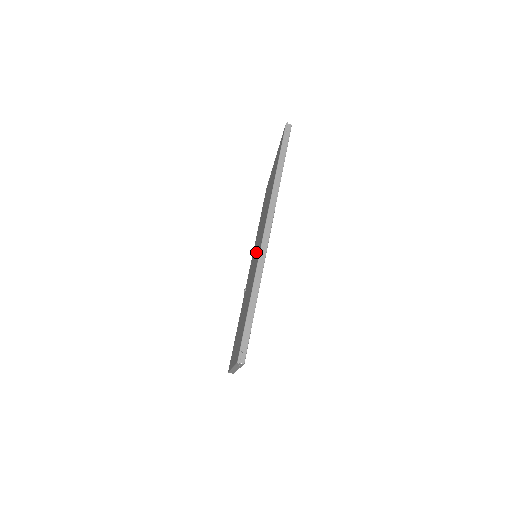
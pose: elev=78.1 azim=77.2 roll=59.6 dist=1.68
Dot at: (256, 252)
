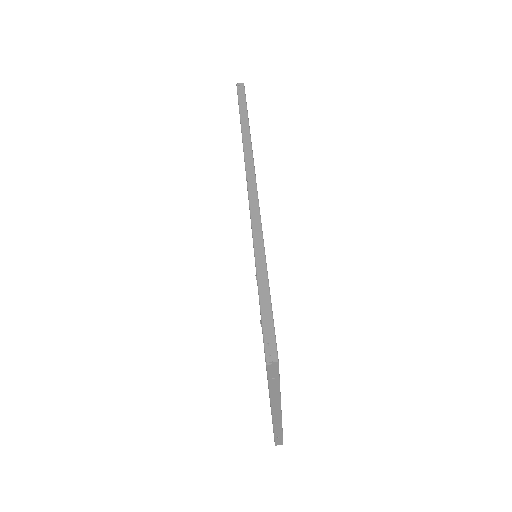
Dot at: occluded
